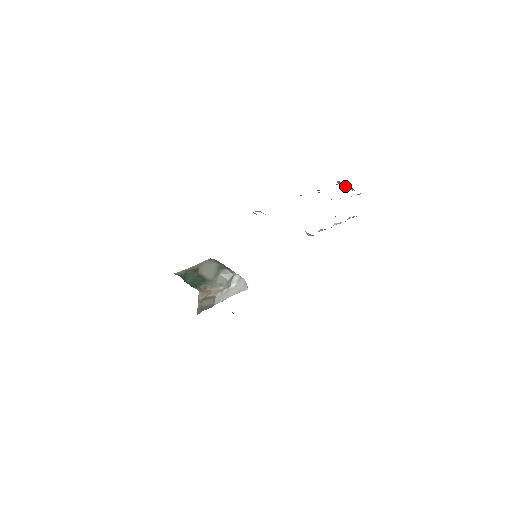
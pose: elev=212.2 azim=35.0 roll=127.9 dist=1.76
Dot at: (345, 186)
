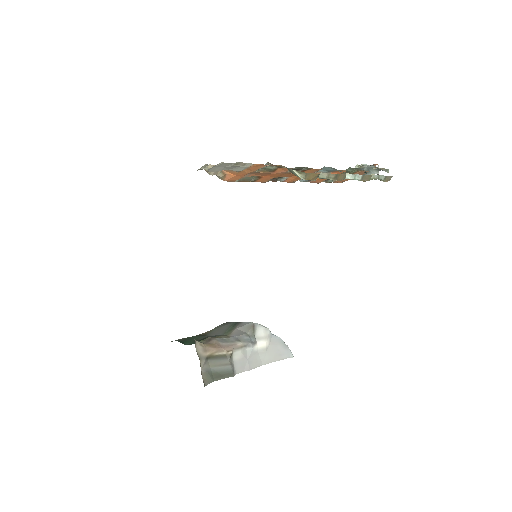
Dot at: occluded
